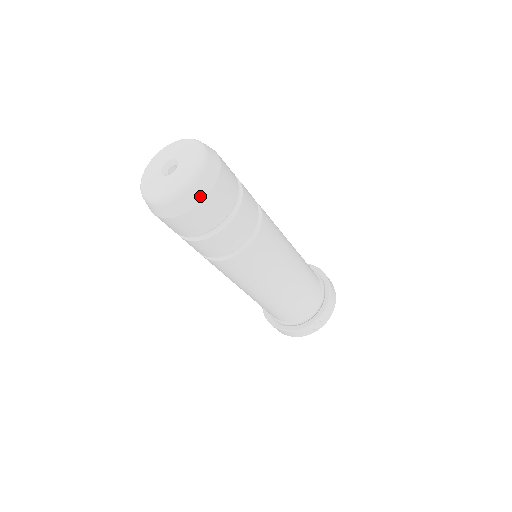
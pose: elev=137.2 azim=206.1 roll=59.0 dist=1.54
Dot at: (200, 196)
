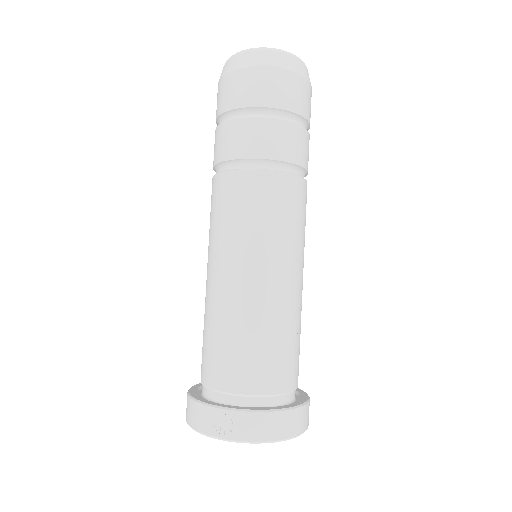
Dot at: (257, 62)
